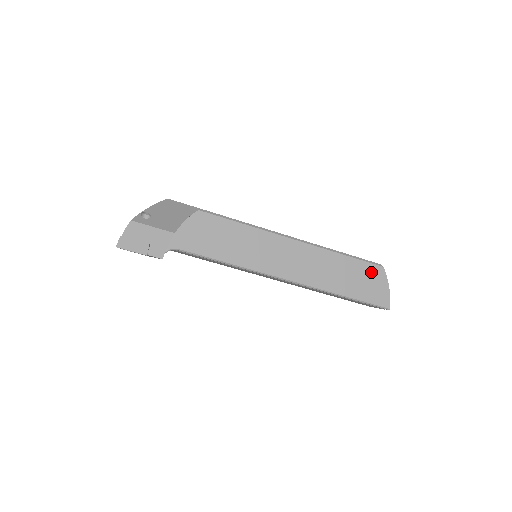
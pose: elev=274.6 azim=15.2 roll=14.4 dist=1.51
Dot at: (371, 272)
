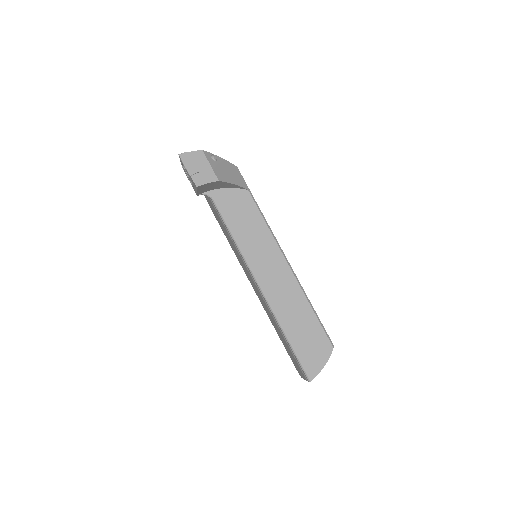
Dot at: (321, 342)
